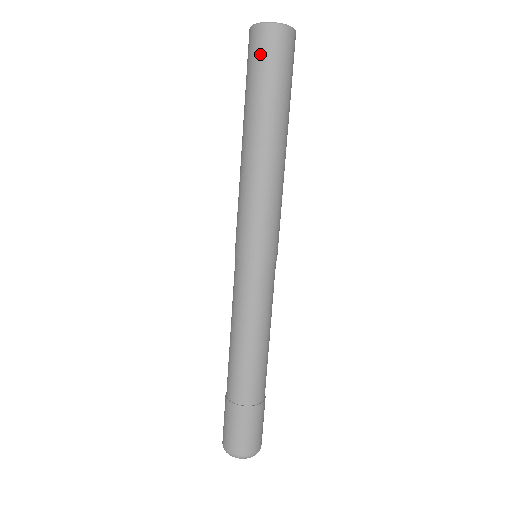
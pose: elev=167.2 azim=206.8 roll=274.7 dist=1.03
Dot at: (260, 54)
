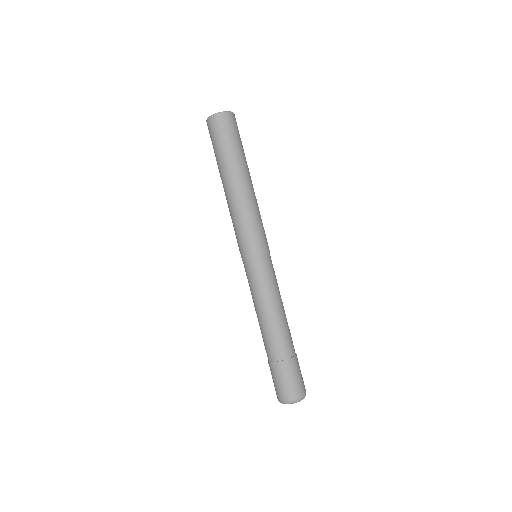
Dot at: (225, 130)
